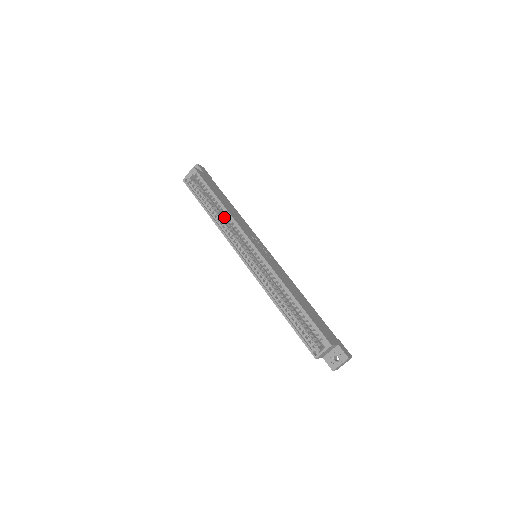
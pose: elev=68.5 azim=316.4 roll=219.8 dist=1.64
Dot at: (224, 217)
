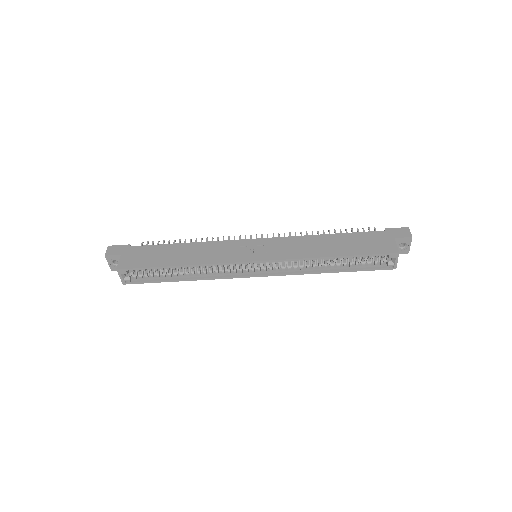
Dot at: occluded
